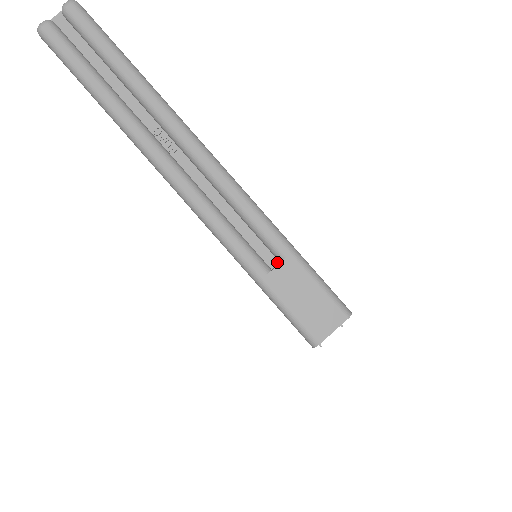
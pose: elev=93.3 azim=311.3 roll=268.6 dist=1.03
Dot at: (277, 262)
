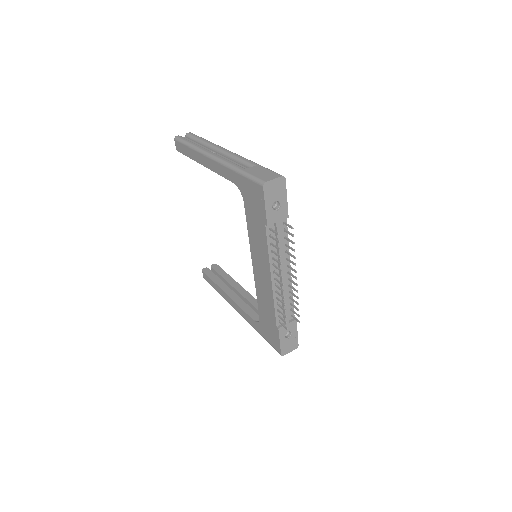
Dot at: occluded
